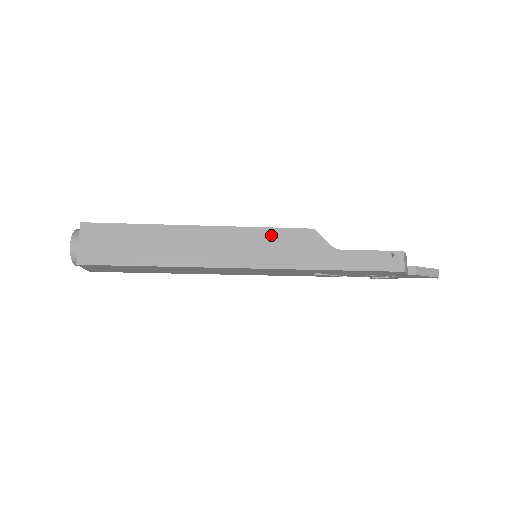
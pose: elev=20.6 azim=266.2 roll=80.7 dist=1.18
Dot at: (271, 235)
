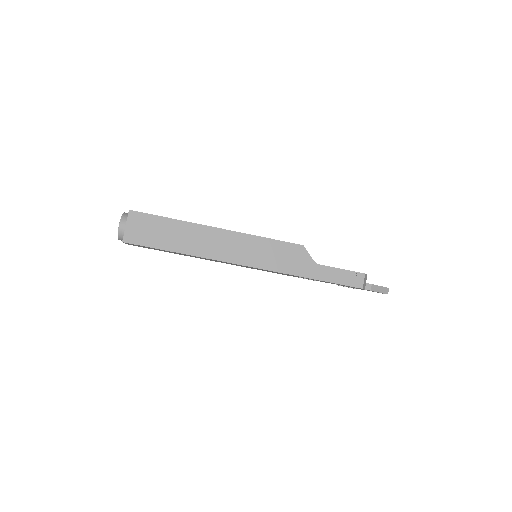
Dot at: (271, 244)
